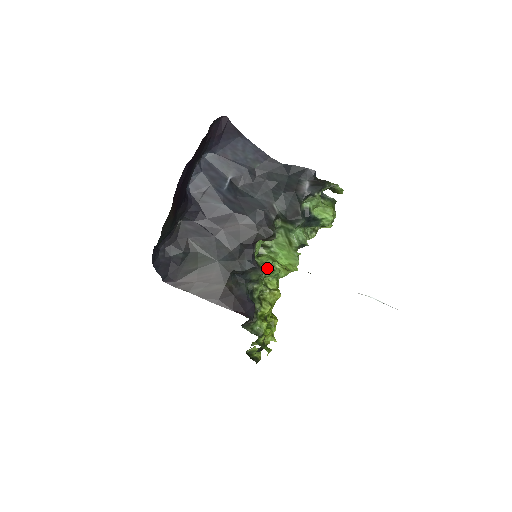
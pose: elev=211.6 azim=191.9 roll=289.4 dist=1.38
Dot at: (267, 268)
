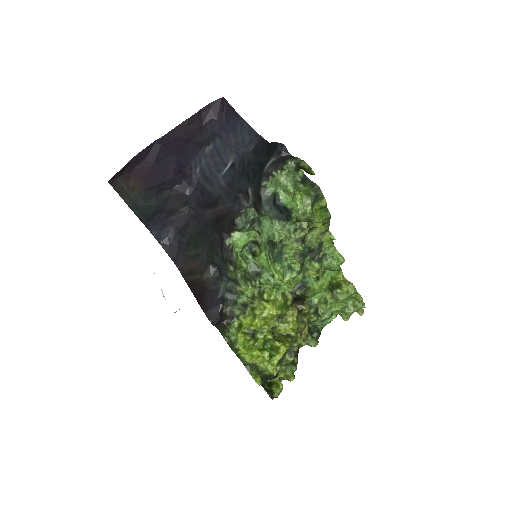
Dot at: (263, 272)
